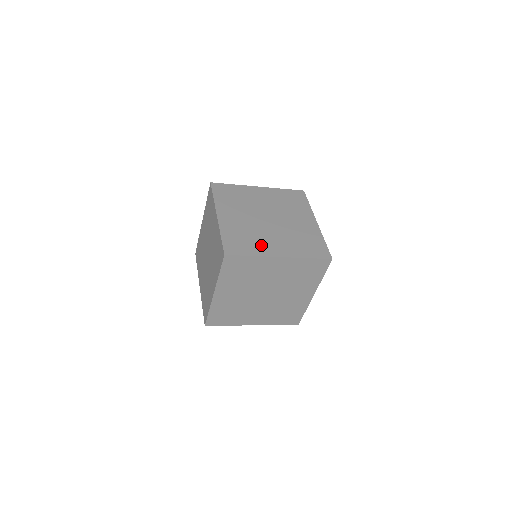
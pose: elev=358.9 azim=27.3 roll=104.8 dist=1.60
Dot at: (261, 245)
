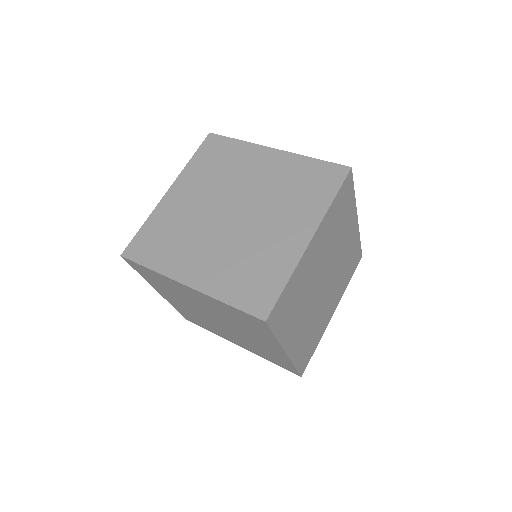
Dot at: (275, 254)
